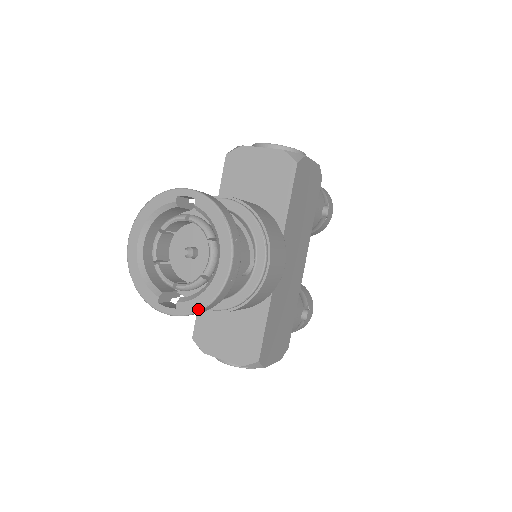
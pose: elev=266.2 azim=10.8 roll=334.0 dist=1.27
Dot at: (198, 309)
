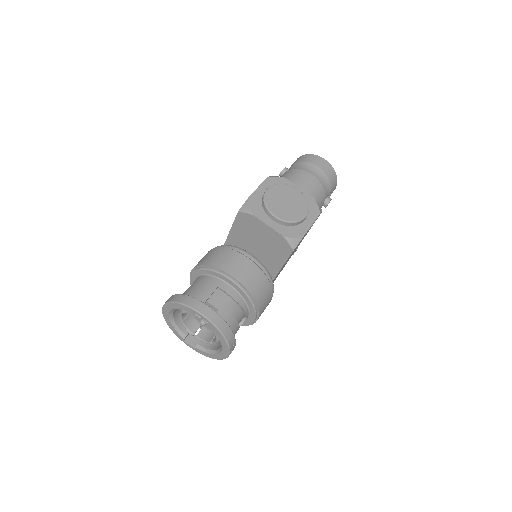
Dot at: occluded
